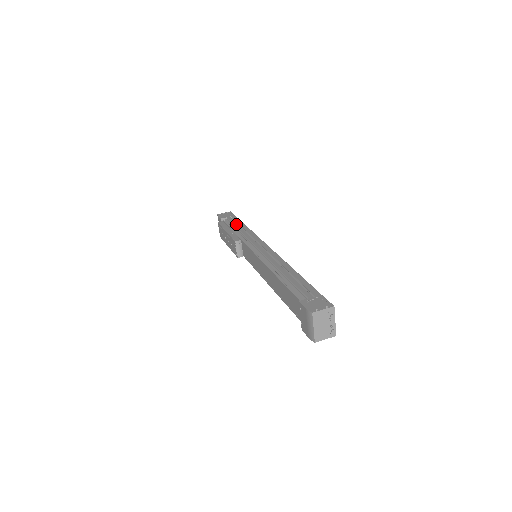
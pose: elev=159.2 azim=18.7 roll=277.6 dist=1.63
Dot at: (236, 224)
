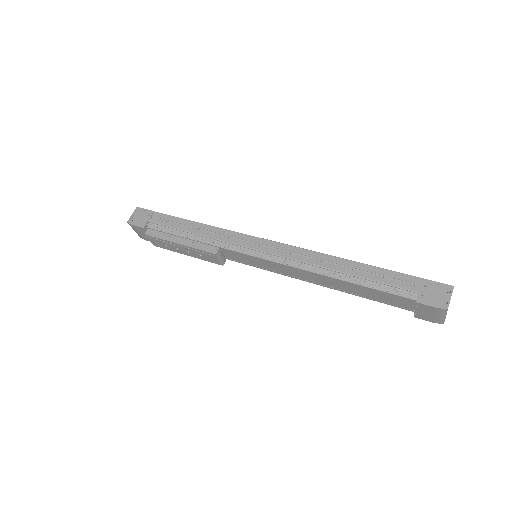
Dot at: (179, 226)
